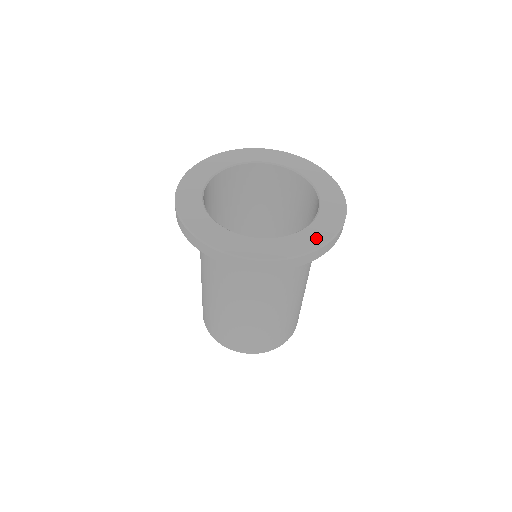
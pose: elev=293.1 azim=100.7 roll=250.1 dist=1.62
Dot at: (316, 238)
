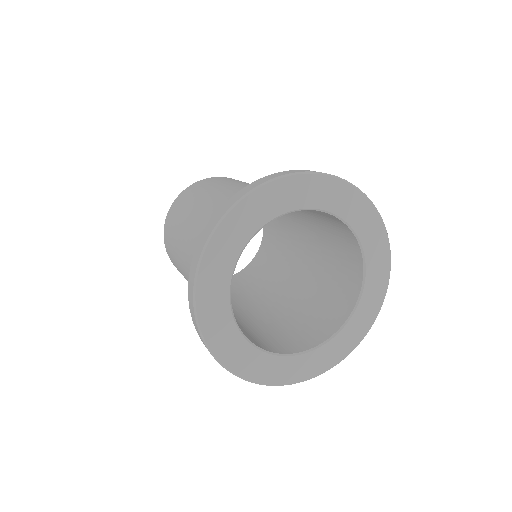
Dot at: (289, 374)
